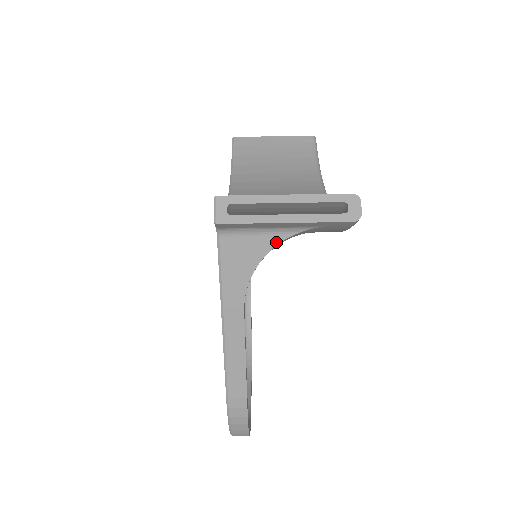
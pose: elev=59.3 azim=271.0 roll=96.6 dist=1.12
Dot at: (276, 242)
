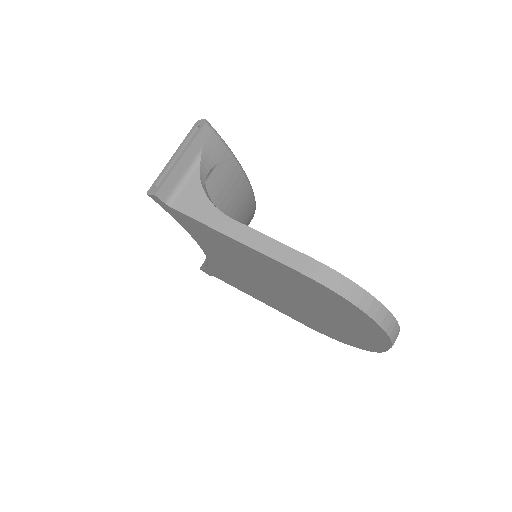
Dot at: (198, 176)
